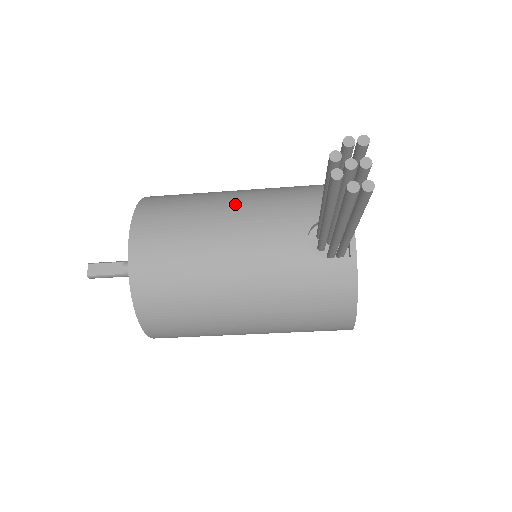
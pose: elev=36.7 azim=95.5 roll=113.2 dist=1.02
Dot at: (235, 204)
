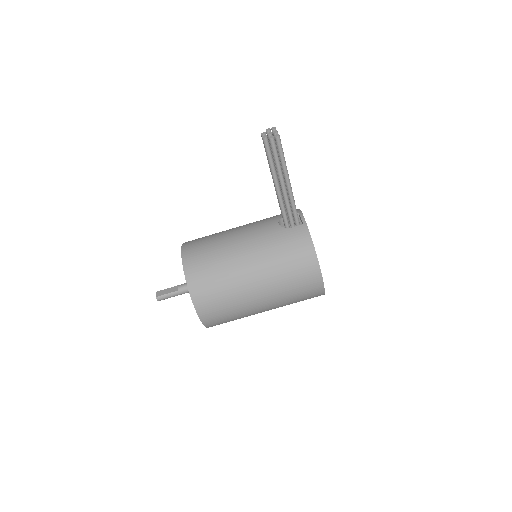
Dot at: occluded
